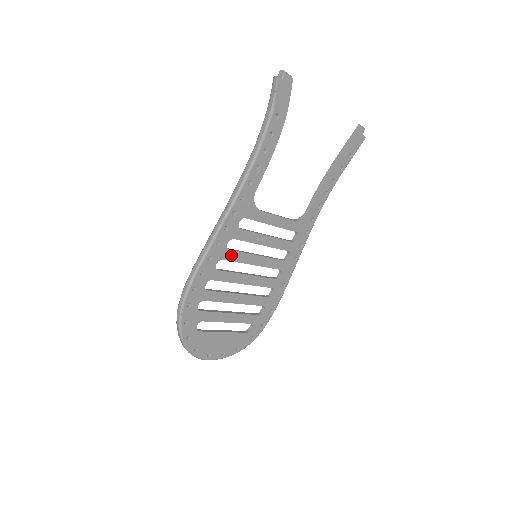
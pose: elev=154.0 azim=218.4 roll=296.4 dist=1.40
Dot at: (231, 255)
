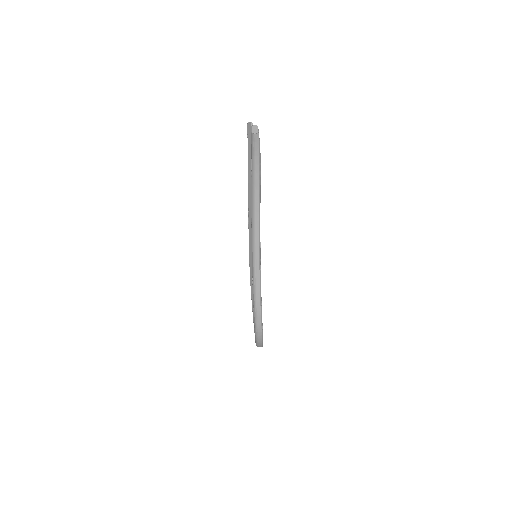
Dot at: occluded
